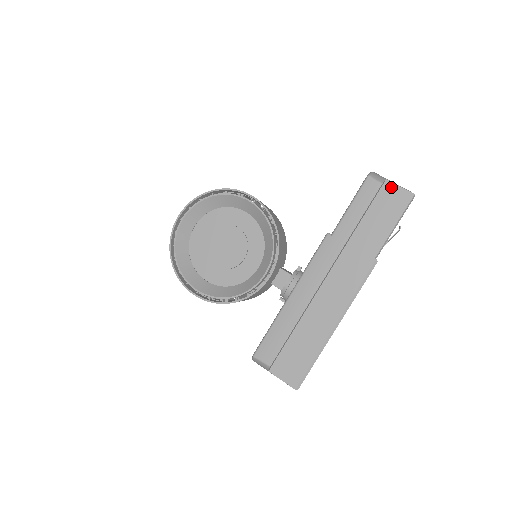
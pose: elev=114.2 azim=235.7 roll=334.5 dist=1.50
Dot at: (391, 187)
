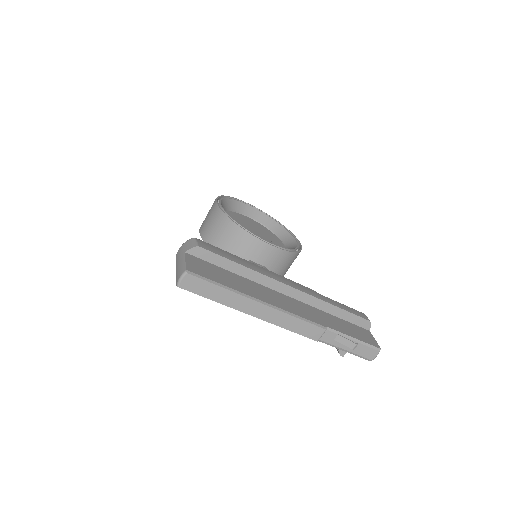
Dot at: (370, 334)
